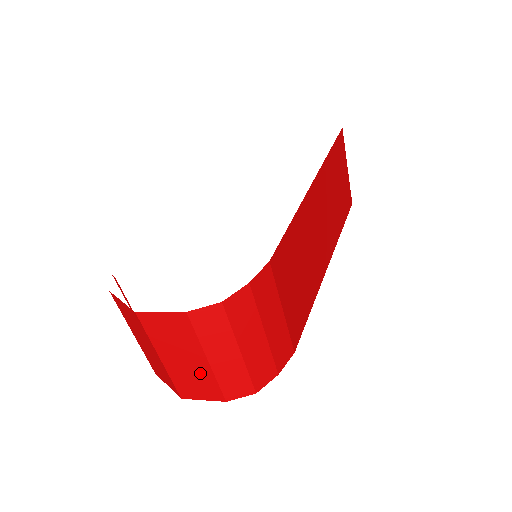
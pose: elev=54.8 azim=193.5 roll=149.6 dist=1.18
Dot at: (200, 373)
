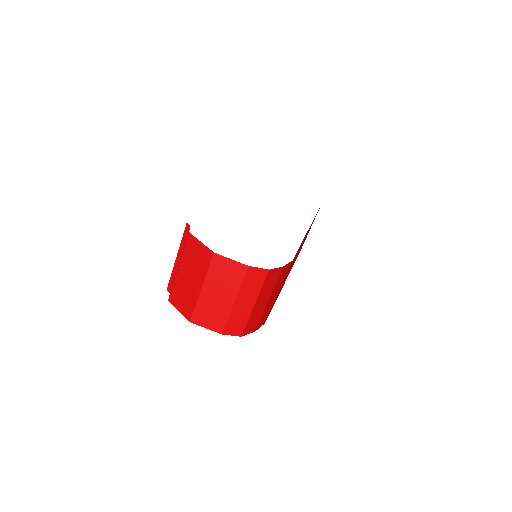
Dot at: (221, 308)
